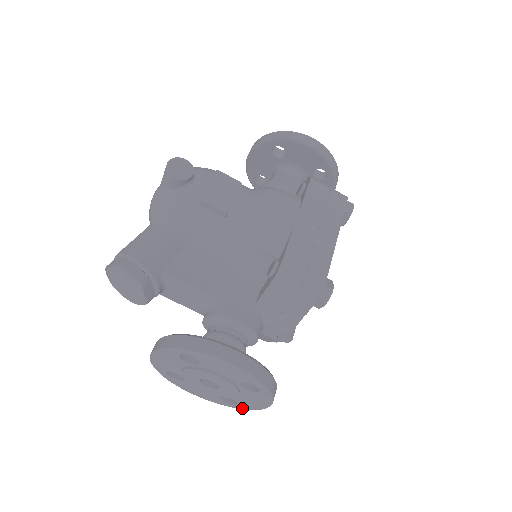
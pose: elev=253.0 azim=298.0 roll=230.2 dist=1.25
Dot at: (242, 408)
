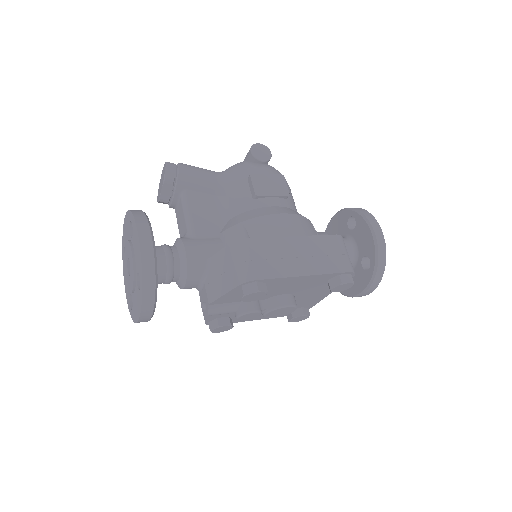
Dot at: (133, 318)
